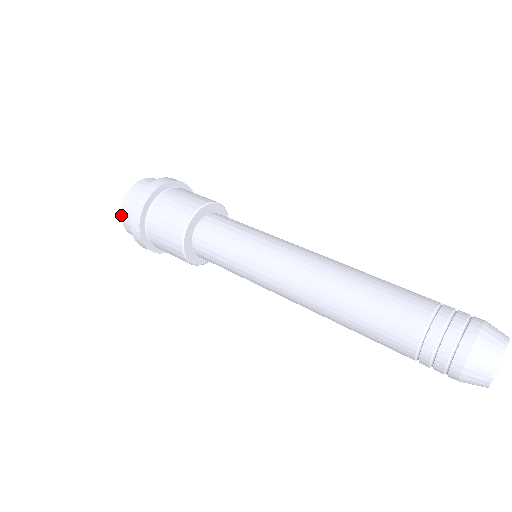
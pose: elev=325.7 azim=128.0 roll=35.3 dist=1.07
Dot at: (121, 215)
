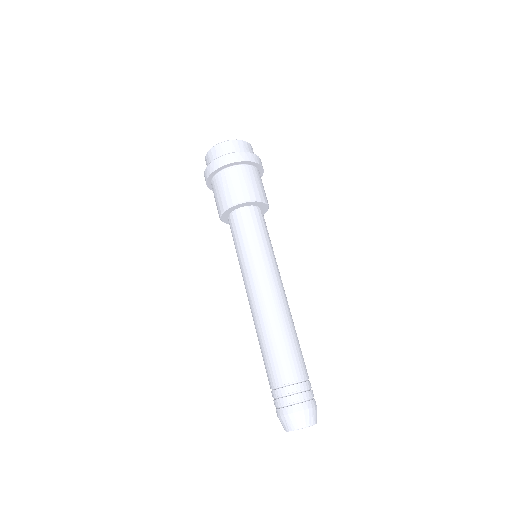
Dot at: (210, 149)
